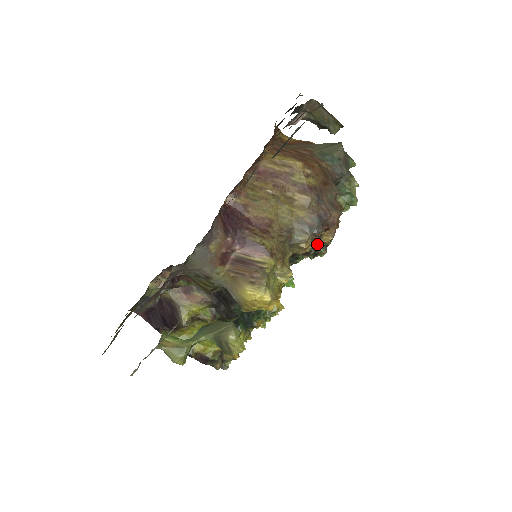
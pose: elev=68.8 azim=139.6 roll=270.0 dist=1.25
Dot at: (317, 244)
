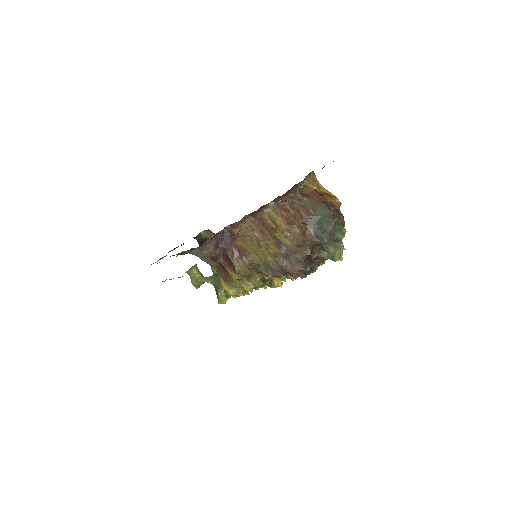
Dot at: (286, 276)
